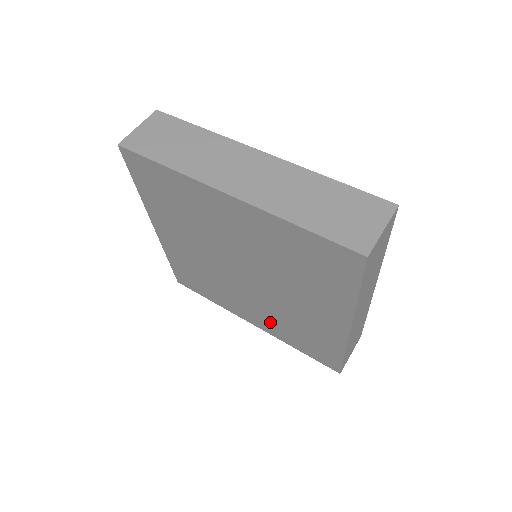
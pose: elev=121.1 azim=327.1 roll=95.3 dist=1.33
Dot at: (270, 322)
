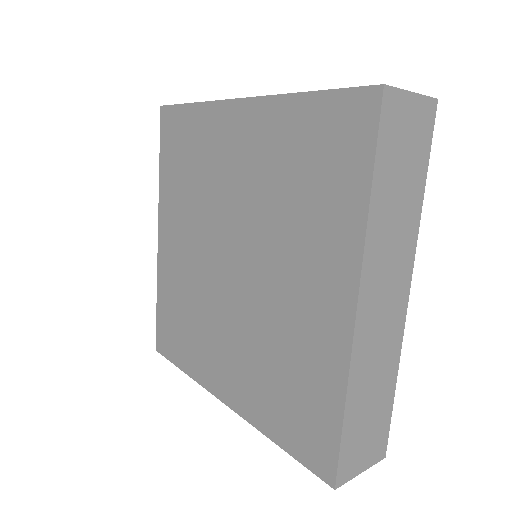
Dot at: (247, 376)
